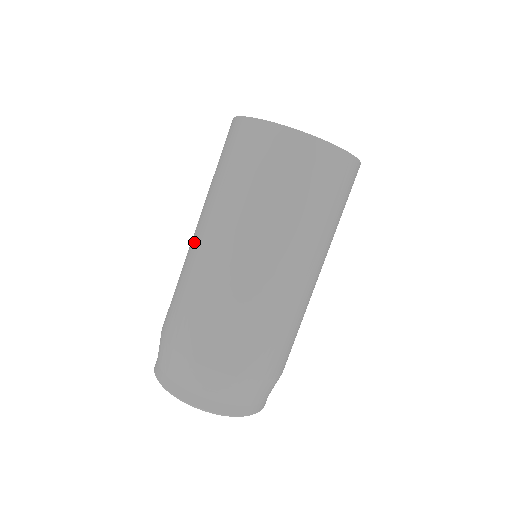
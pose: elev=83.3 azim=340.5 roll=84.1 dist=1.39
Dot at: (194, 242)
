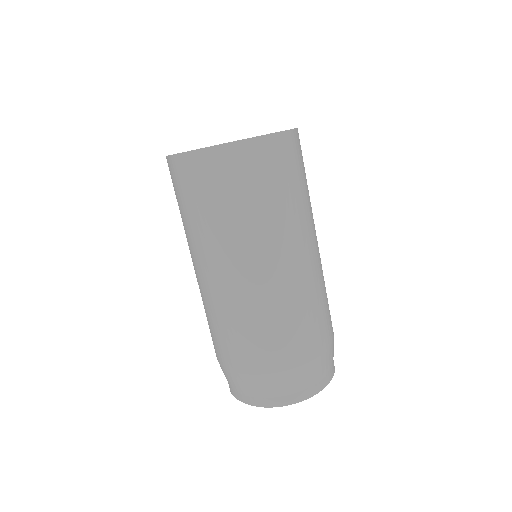
Dot at: (198, 279)
